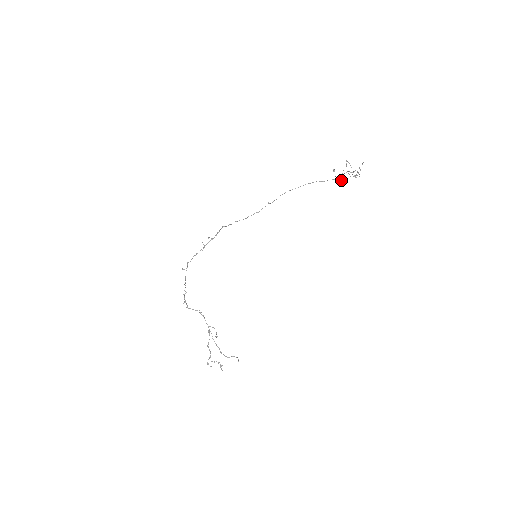
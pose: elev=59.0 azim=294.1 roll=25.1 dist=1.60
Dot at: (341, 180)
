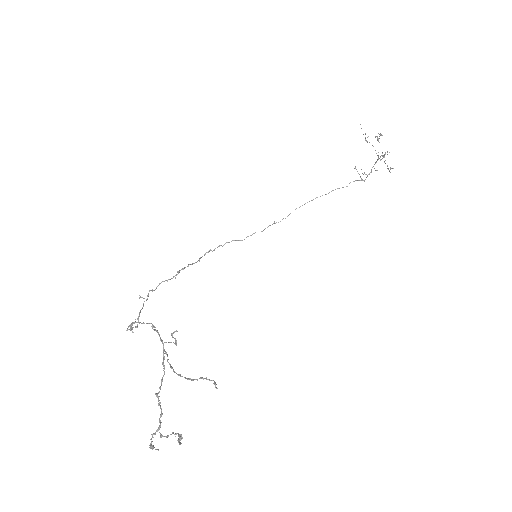
Dot at: occluded
